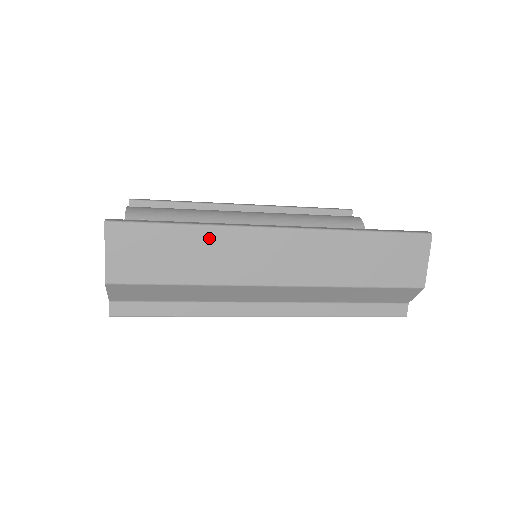
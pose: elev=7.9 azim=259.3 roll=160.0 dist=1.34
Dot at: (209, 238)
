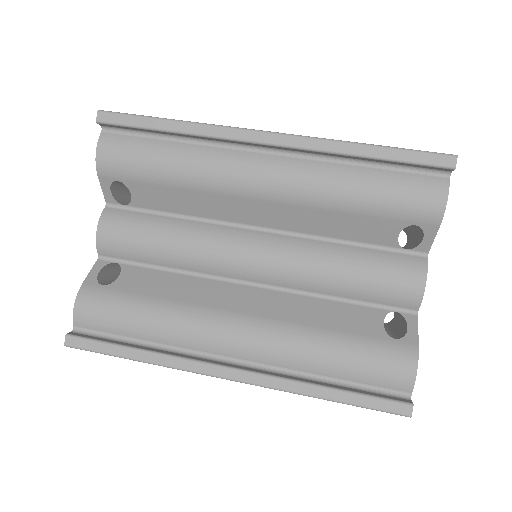
Dot at: occluded
